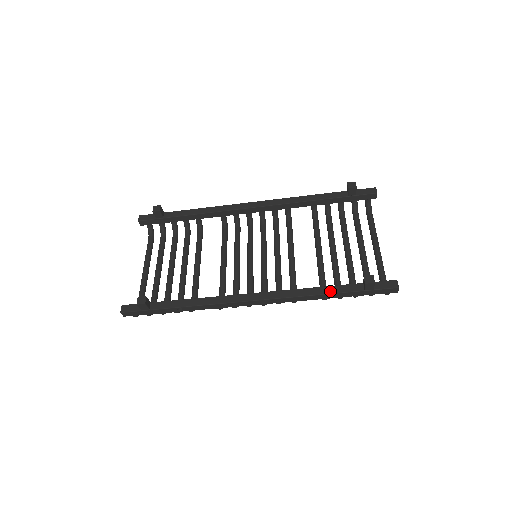
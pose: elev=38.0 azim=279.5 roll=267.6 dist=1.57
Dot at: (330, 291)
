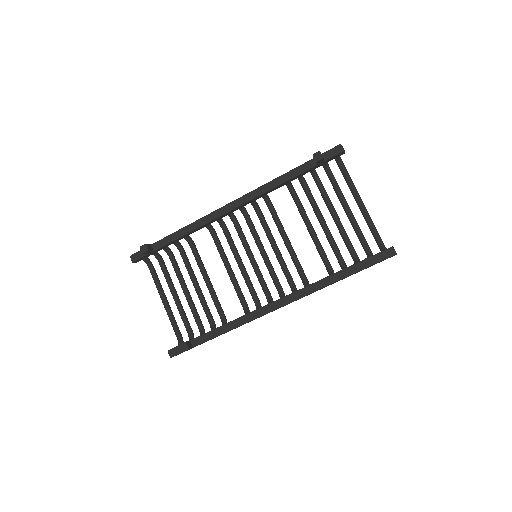
Dot at: (338, 278)
